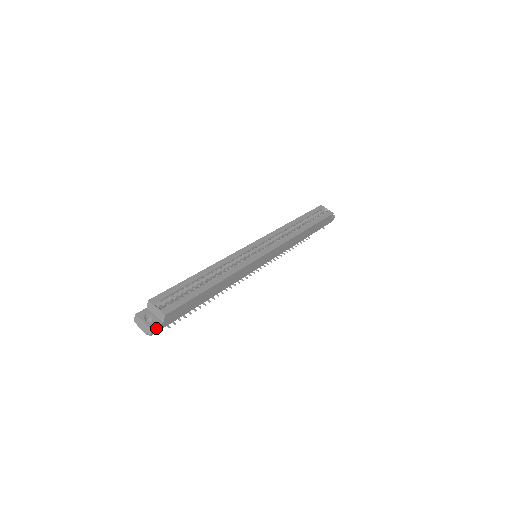
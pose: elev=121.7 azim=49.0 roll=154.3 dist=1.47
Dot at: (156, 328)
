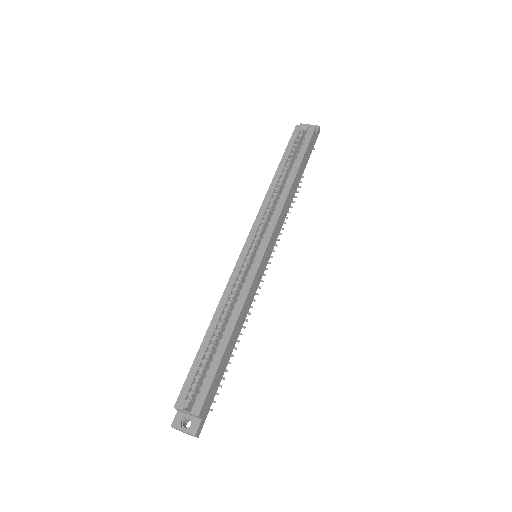
Dot at: (198, 429)
